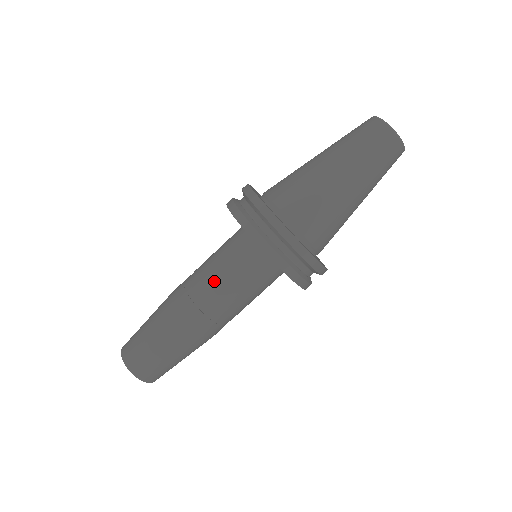
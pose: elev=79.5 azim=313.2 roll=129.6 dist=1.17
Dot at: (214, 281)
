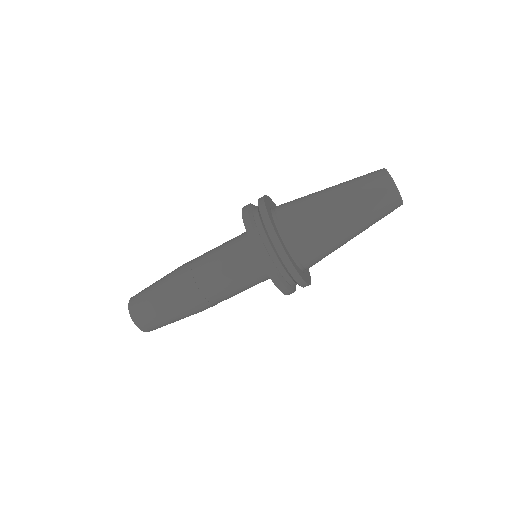
Dot at: (213, 262)
